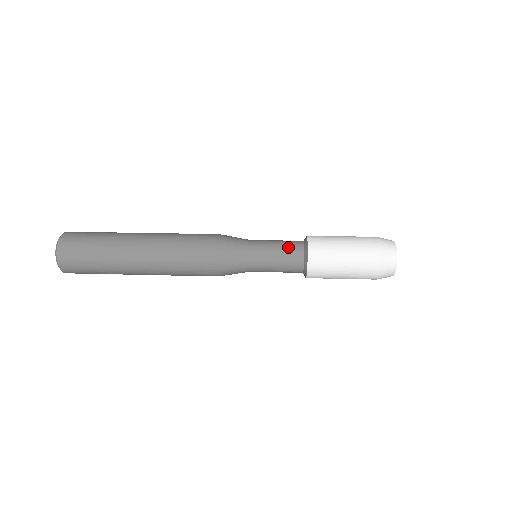
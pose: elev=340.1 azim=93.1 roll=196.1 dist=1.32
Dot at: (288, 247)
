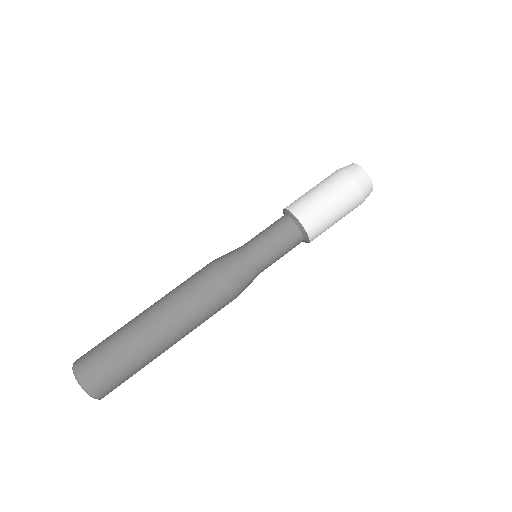
Dot at: (287, 239)
